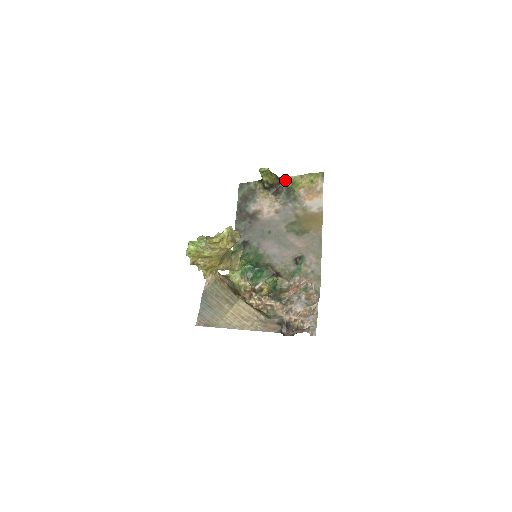
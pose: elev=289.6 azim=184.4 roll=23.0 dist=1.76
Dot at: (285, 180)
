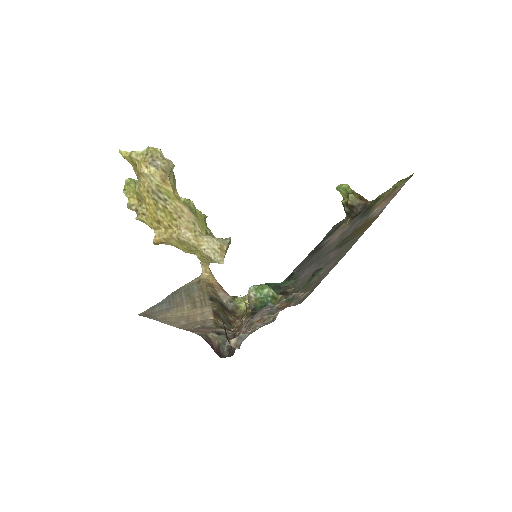
Dot at: (372, 201)
